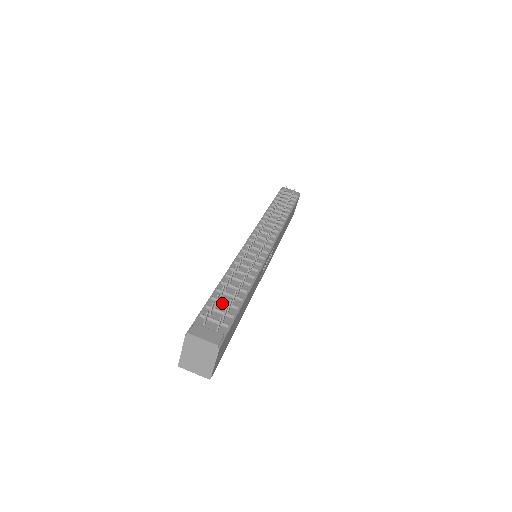
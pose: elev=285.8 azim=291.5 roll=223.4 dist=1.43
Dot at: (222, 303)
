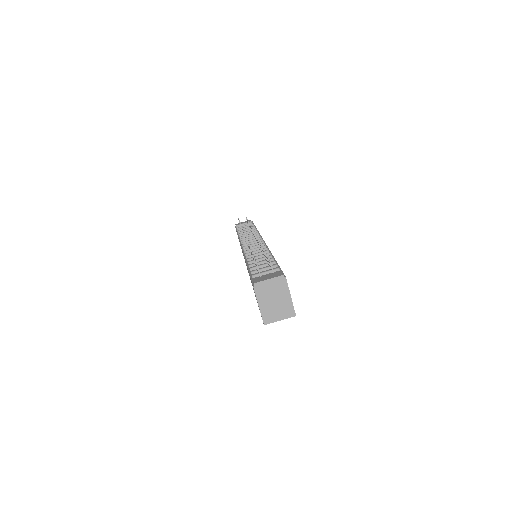
Dot at: (261, 267)
